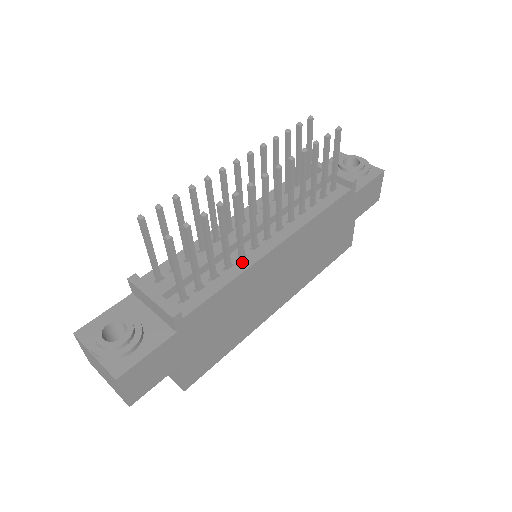
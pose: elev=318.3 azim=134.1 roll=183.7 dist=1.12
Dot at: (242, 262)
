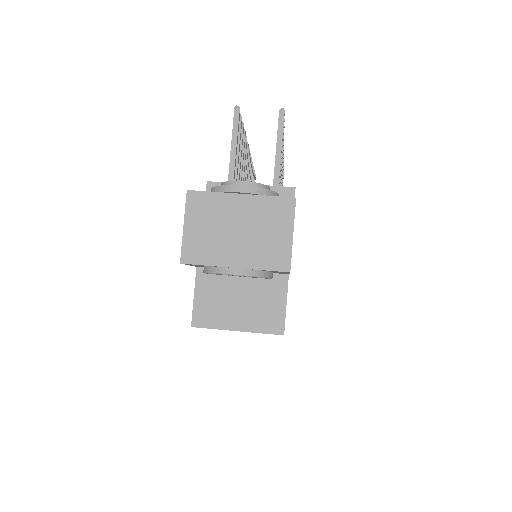
Dot at: occluded
